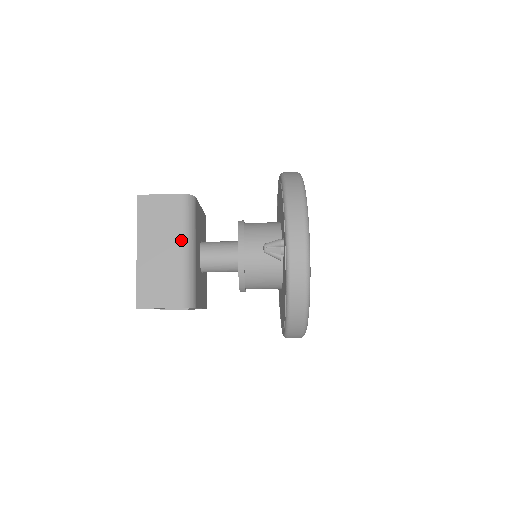
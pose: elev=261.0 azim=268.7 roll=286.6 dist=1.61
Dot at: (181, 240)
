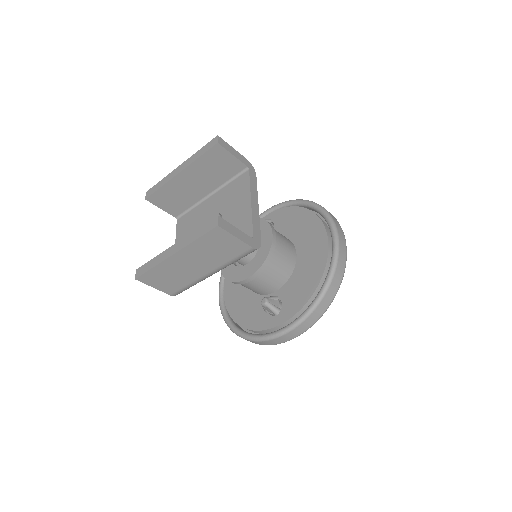
Dot at: (216, 269)
